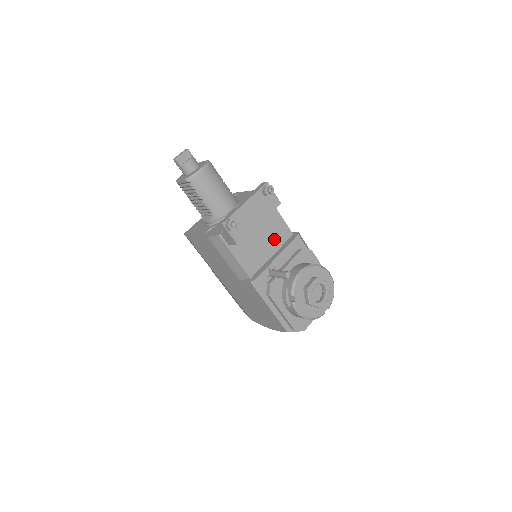
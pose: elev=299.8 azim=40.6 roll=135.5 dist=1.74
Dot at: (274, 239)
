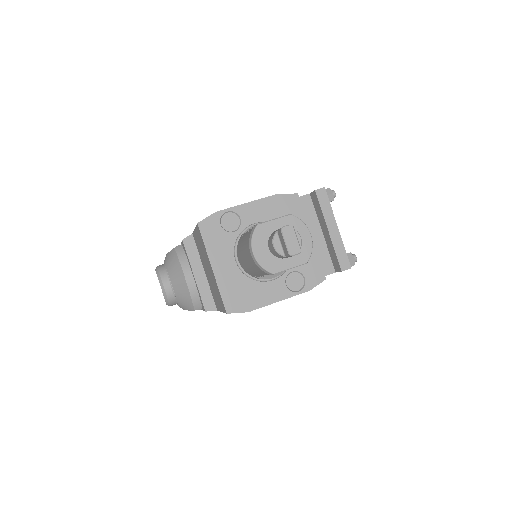
Dot at: occluded
